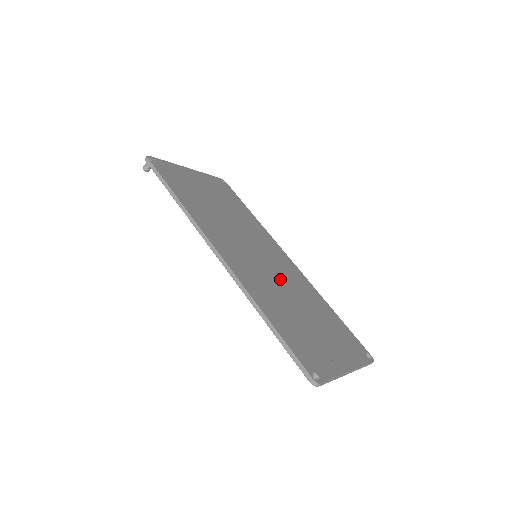
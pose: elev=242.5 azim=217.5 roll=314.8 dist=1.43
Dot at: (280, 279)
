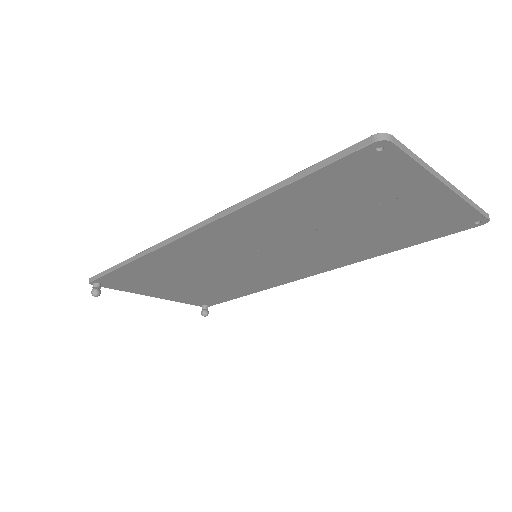
Dot at: occluded
